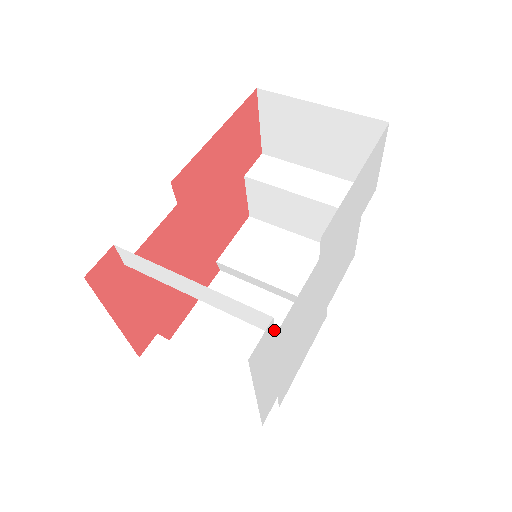
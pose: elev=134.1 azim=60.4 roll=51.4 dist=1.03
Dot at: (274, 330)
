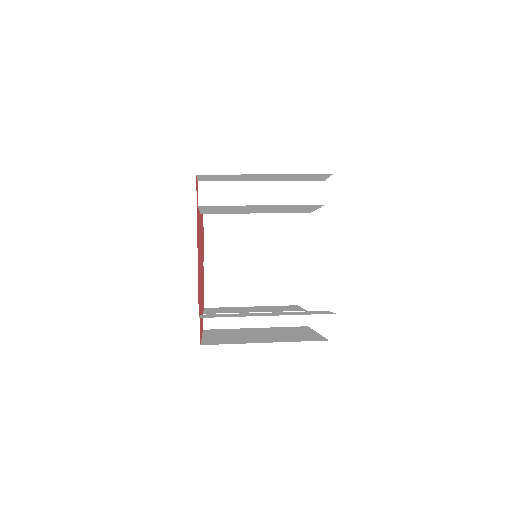
Dot at: occluded
